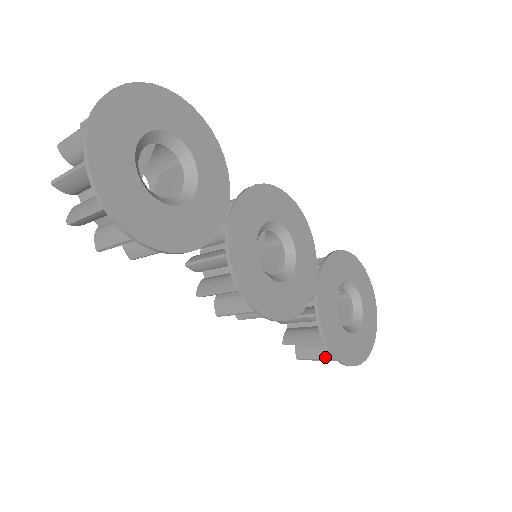
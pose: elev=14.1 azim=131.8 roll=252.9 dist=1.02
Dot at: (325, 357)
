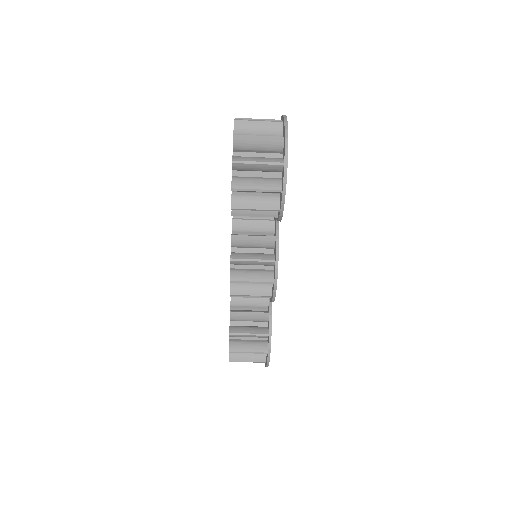
Dot at: (255, 351)
